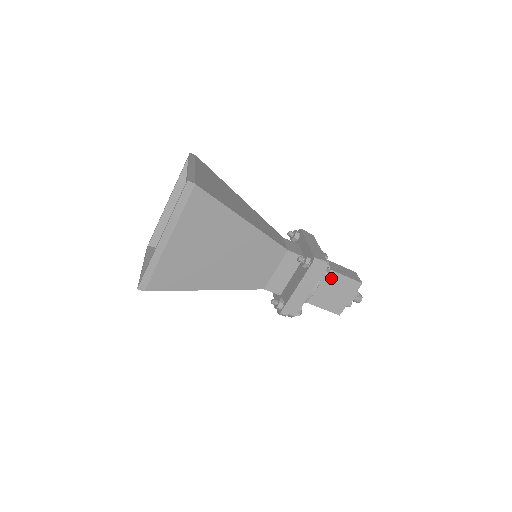
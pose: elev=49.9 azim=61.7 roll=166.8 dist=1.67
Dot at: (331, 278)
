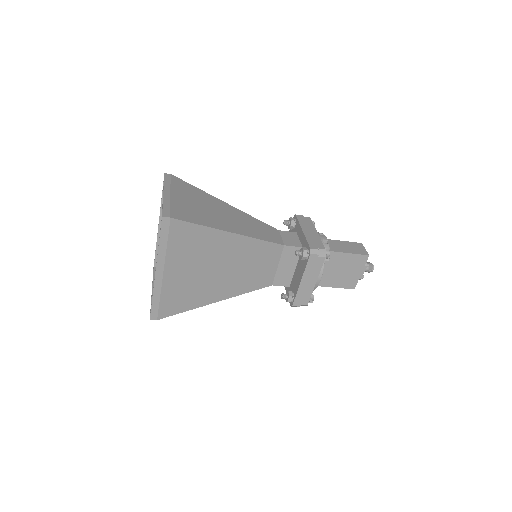
Dot at: (336, 259)
